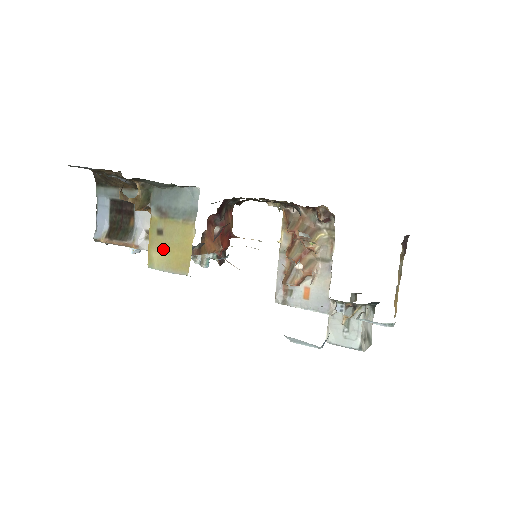
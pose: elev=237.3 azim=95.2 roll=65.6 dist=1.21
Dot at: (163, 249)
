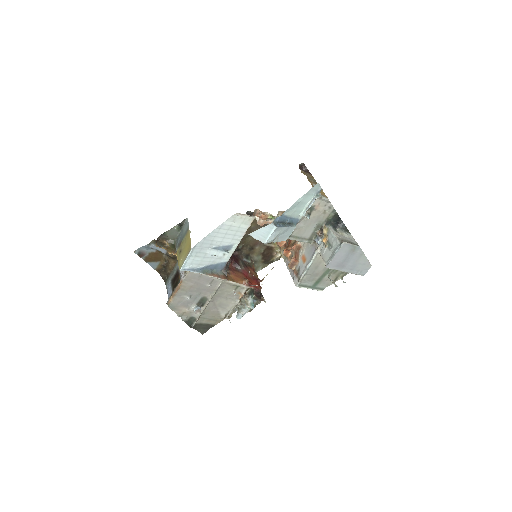
Dot at: (182, 255)
